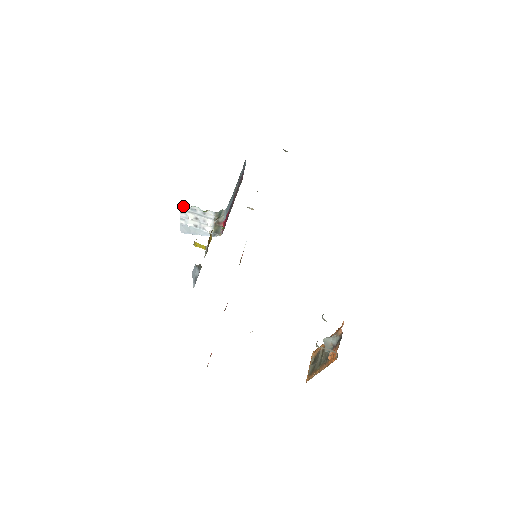
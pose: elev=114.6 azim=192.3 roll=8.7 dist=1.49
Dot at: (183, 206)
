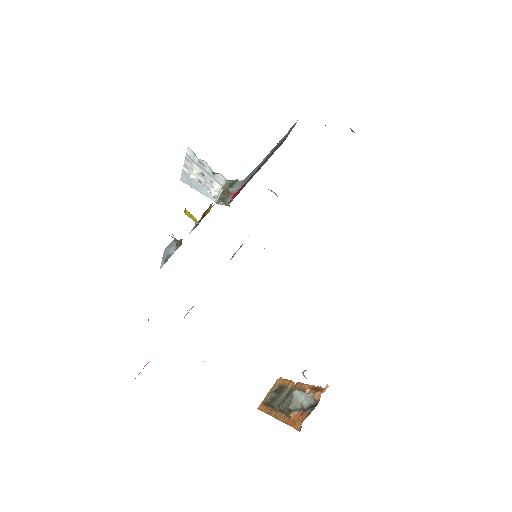
Dot at: (190, 153)
